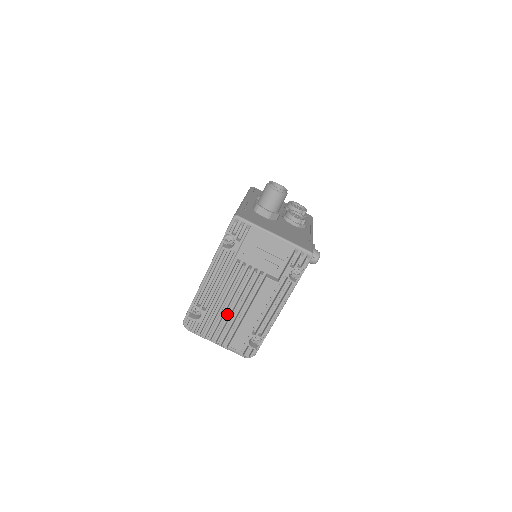
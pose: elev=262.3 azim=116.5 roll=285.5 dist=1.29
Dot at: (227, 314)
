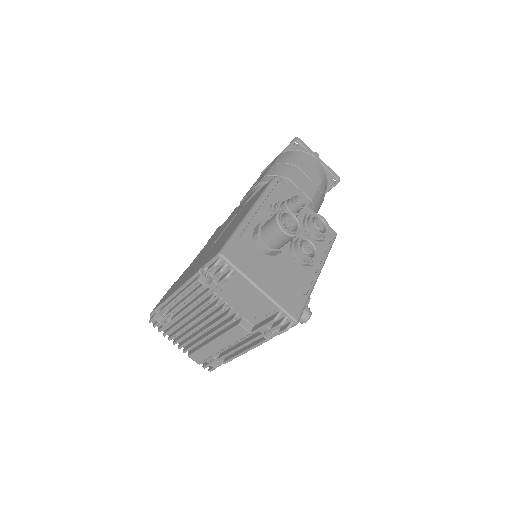
Dot at: occluded
